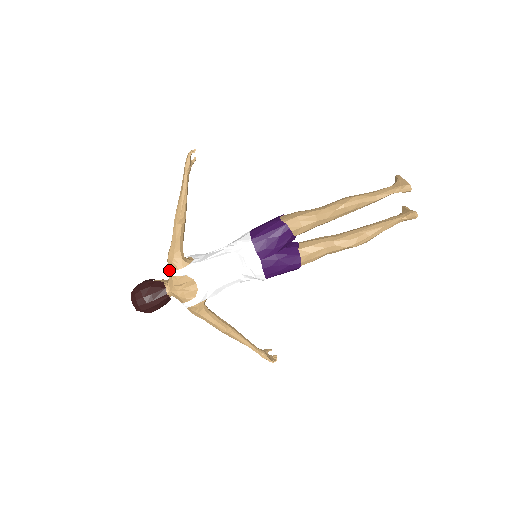
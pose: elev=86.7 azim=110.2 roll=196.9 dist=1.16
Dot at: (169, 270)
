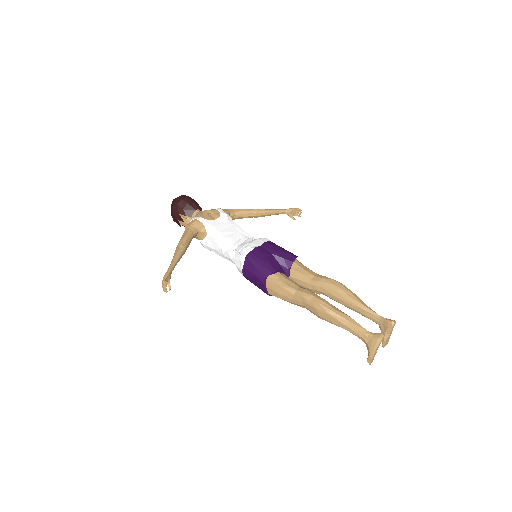
Dot at: occluded
